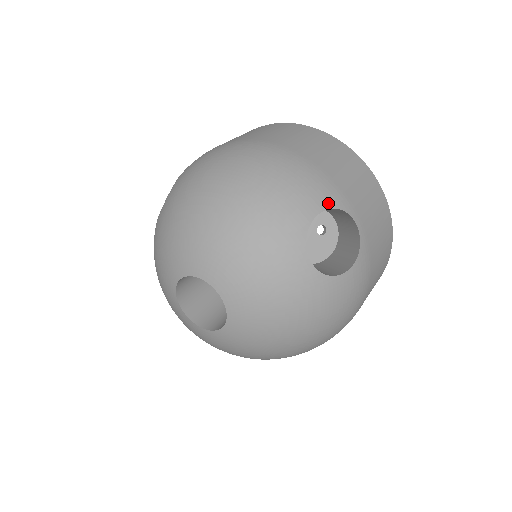
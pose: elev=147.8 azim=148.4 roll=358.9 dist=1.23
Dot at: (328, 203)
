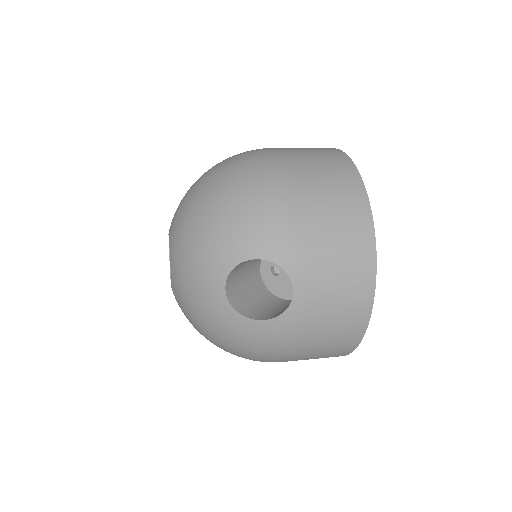
Dot at: (274, 256)
